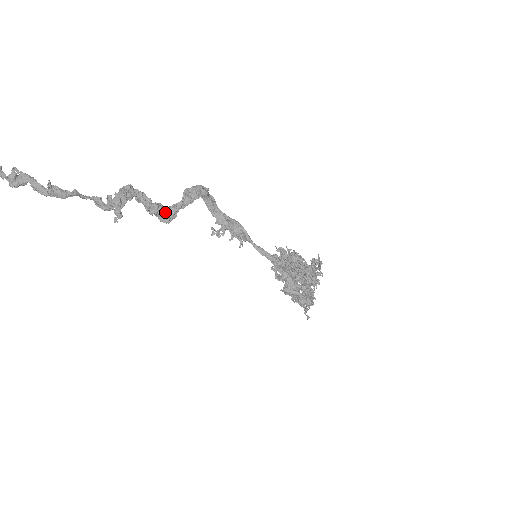
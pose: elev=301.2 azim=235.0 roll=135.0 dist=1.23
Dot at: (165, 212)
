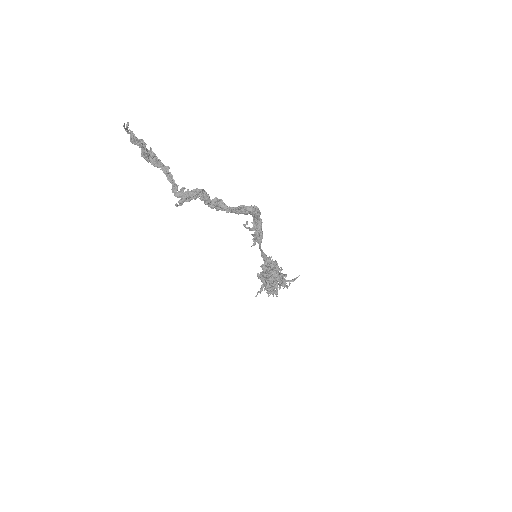
Dot at: (218, 206)
